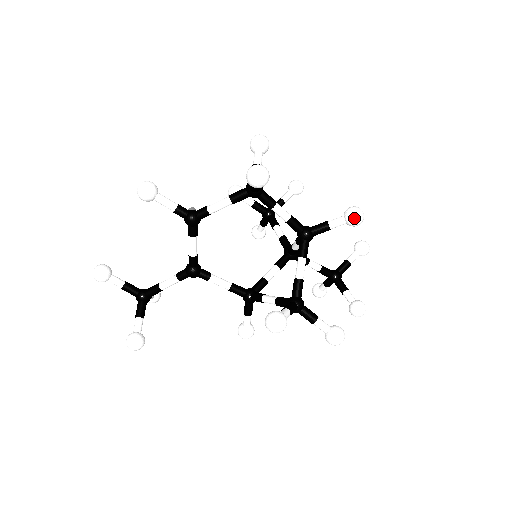
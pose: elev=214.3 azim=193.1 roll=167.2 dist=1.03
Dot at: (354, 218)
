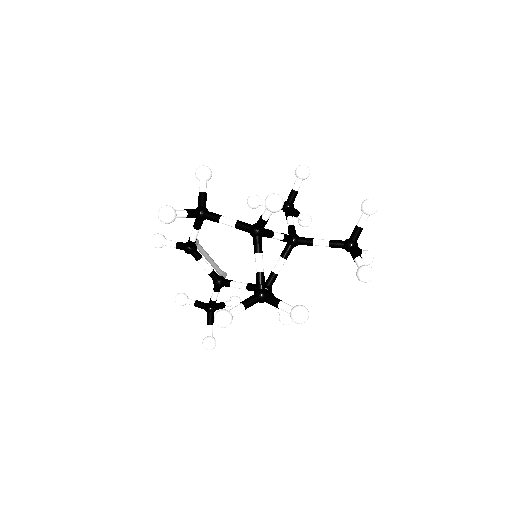
Dot at: (268, 207)
